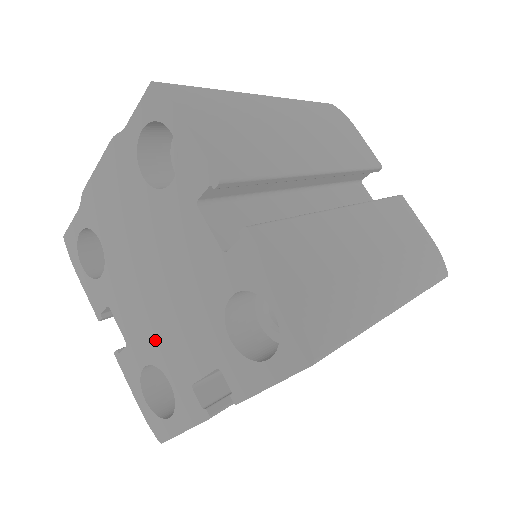
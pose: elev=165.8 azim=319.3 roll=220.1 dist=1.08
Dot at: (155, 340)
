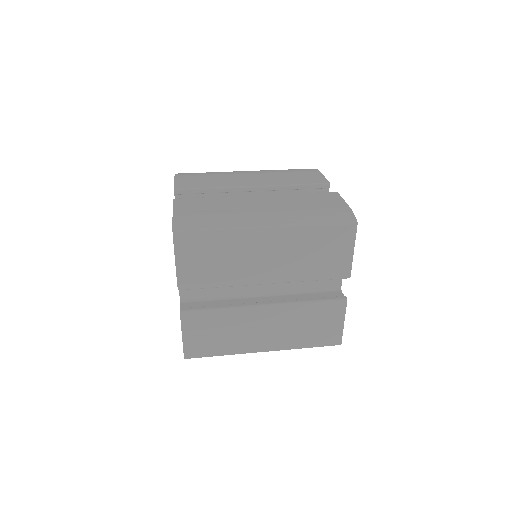
Dot at: occluded
